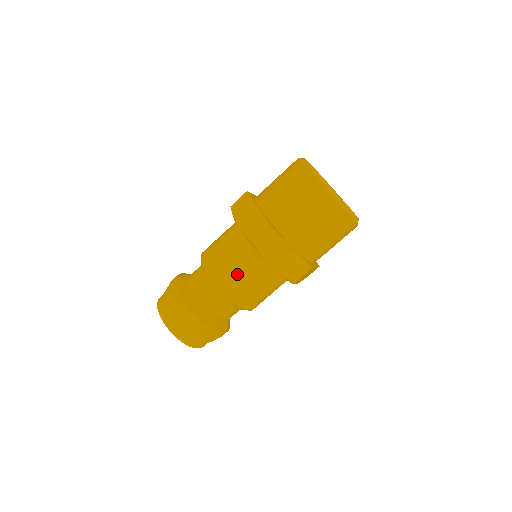
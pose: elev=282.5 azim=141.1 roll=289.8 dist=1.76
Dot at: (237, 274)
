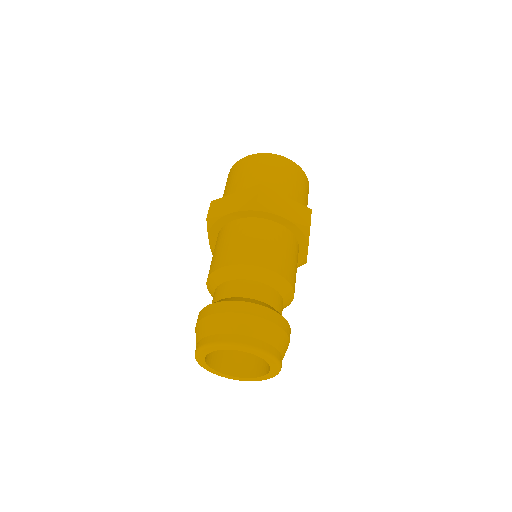
Dot at: (261, 245)
